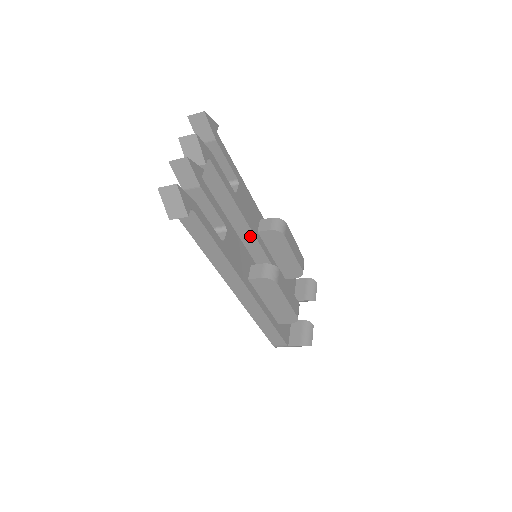
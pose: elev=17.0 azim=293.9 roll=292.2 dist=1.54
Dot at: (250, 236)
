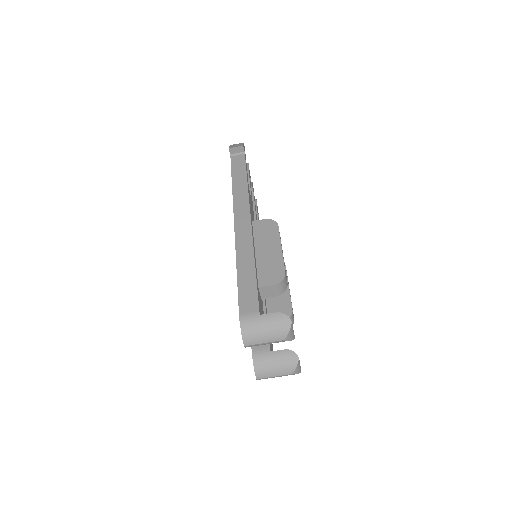
Dot at: occluded
